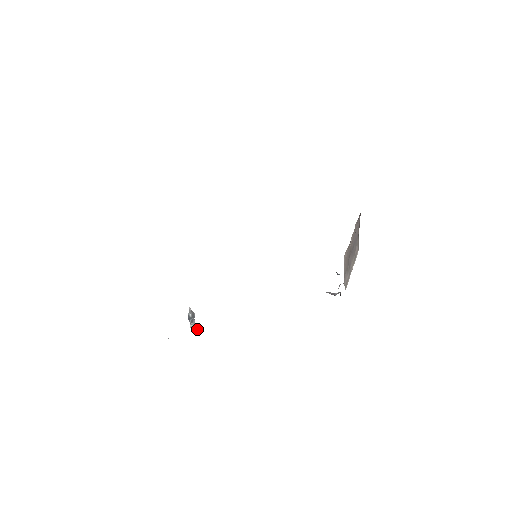
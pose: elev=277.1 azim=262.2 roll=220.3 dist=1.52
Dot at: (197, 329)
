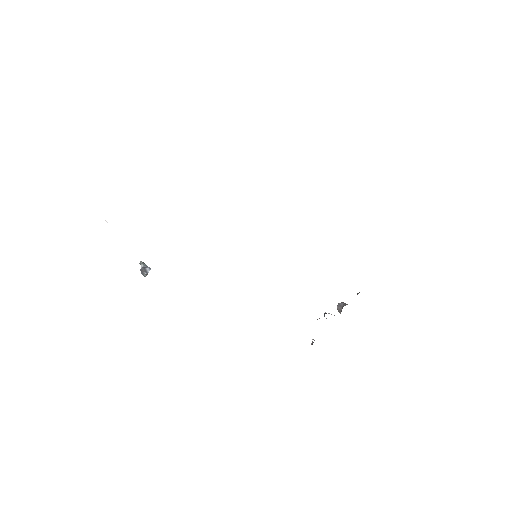
Dot at: occluded
